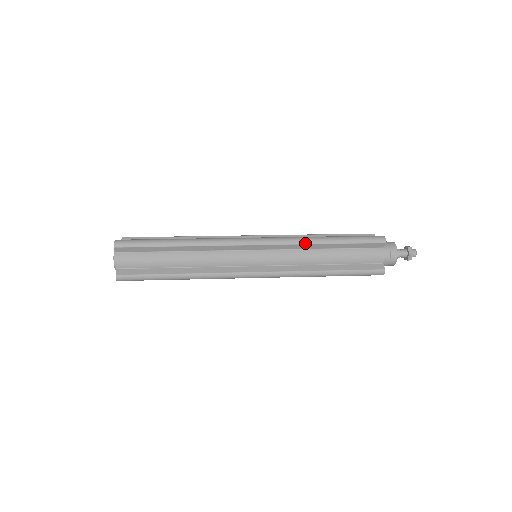
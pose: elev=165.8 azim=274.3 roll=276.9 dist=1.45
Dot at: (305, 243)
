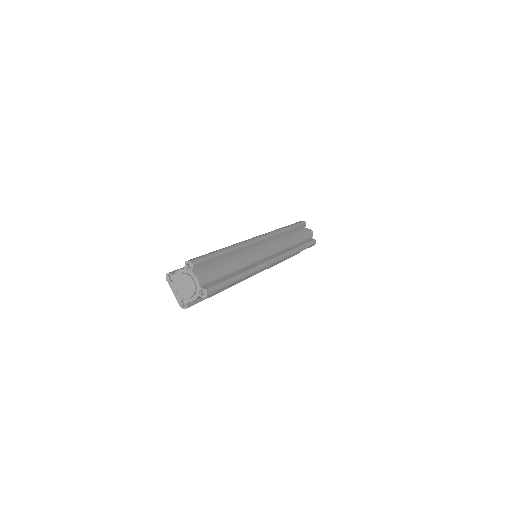
Dot at: (280, 232)
